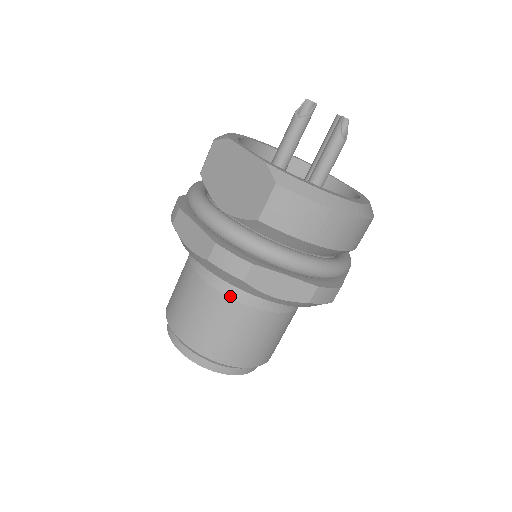
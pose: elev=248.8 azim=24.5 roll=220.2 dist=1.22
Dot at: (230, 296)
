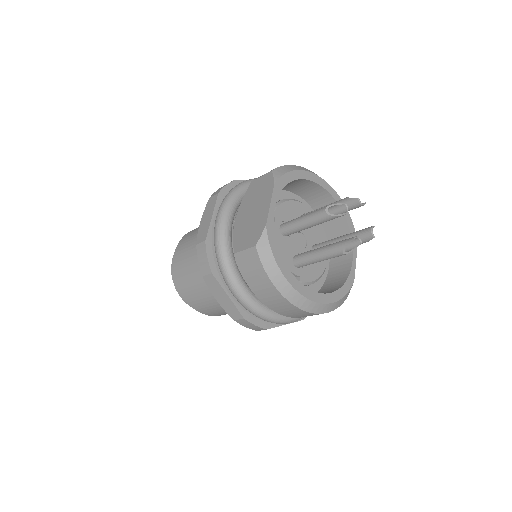
Dot at: occluded
